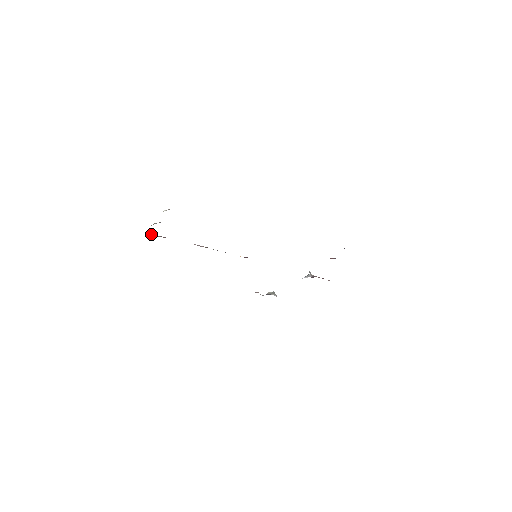
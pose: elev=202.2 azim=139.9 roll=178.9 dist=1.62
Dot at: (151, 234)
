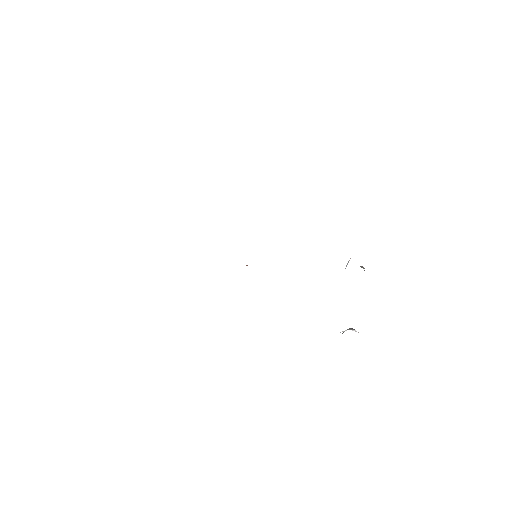
Dot at: occluded
